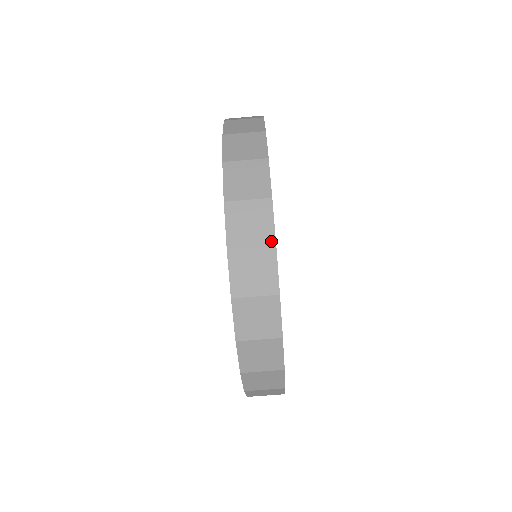
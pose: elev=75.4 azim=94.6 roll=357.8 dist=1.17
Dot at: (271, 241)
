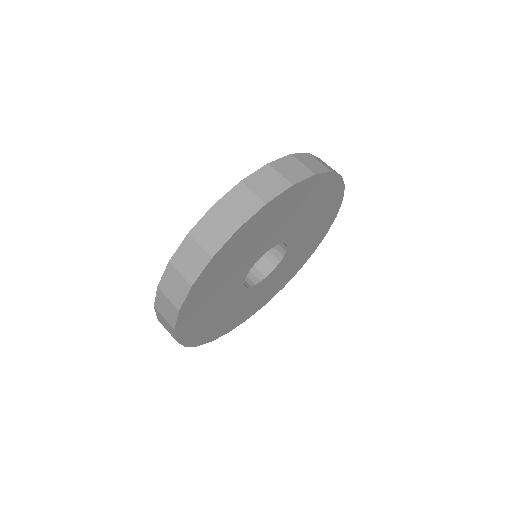
Dot at: (340, 175)
